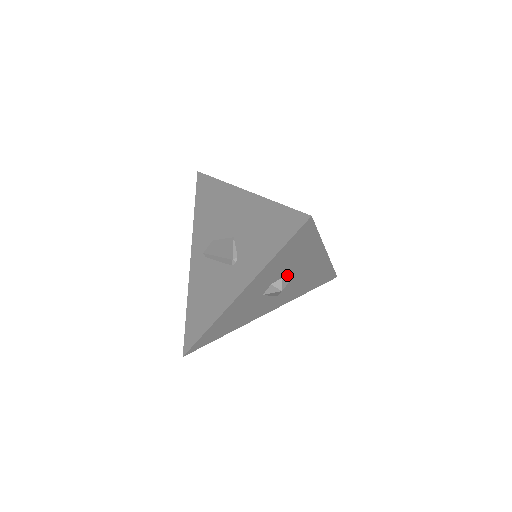
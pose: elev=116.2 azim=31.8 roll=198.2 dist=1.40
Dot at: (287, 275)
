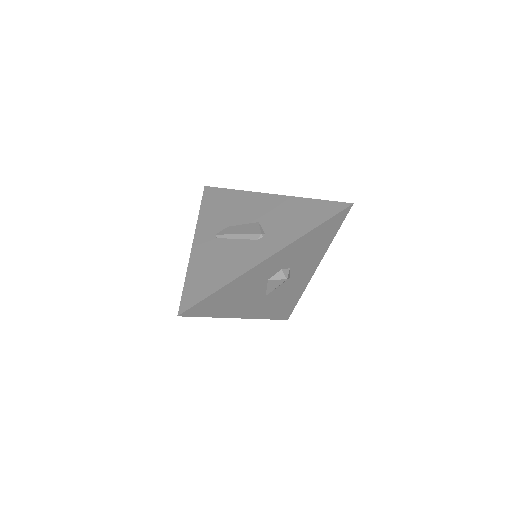
Dot at: (291, 269)
